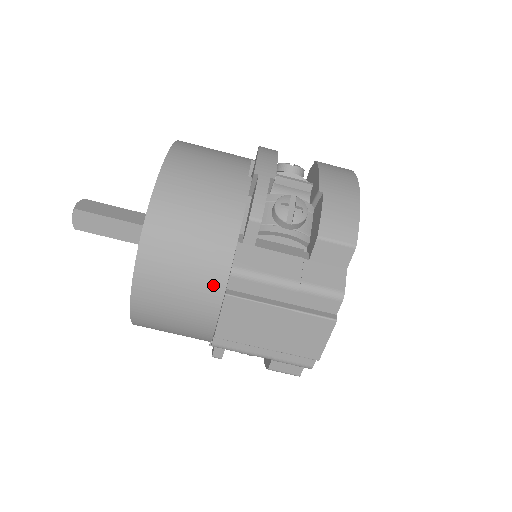
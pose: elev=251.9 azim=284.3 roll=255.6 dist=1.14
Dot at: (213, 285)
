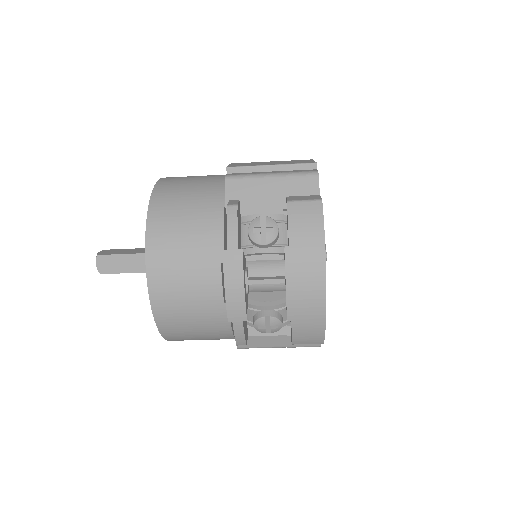
Dot at: occluded
